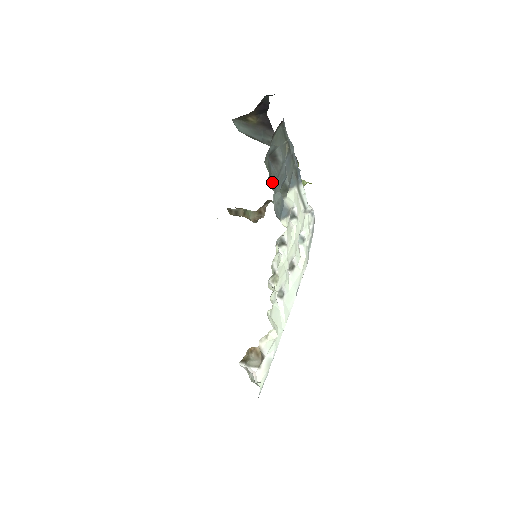
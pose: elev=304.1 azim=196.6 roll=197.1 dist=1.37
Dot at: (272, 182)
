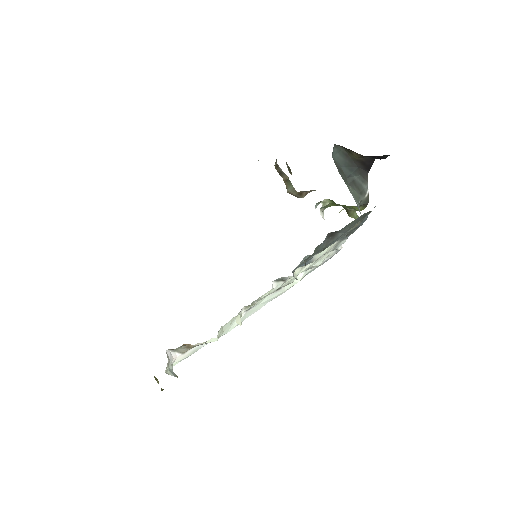
Dot at: (311, 255)
